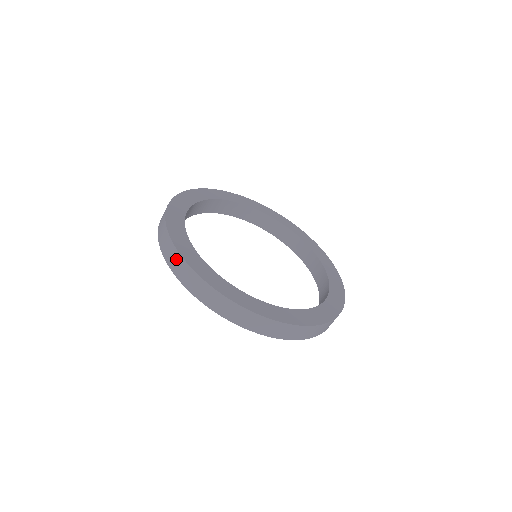
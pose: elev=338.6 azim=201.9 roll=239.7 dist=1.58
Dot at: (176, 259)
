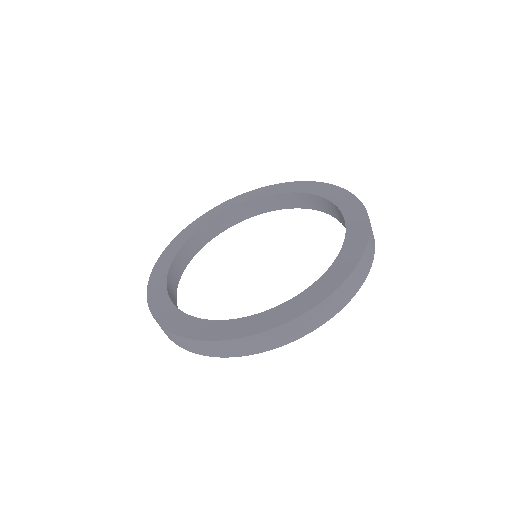
Dot at: (163, 330)
